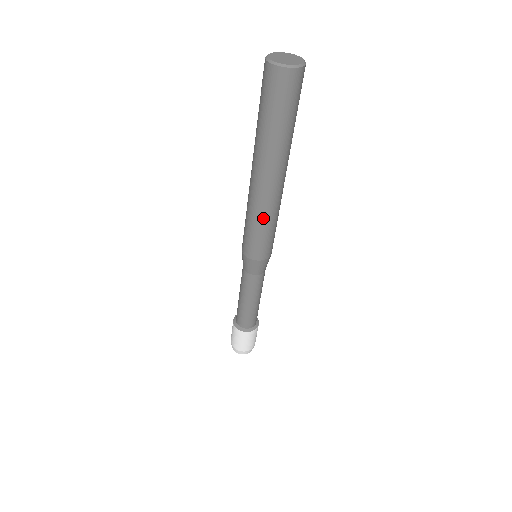
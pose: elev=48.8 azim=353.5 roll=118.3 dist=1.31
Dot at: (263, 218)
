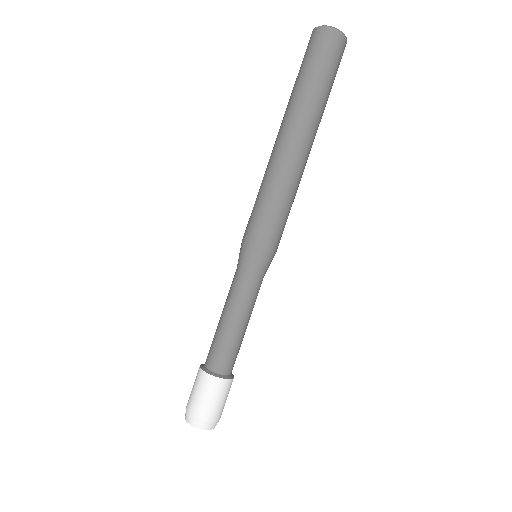
Dot at: (264, 183)
